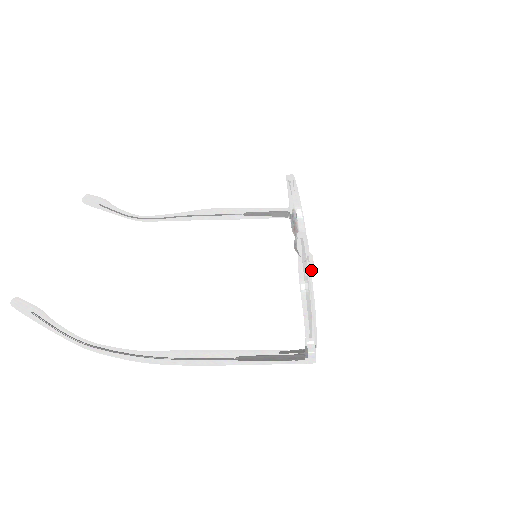
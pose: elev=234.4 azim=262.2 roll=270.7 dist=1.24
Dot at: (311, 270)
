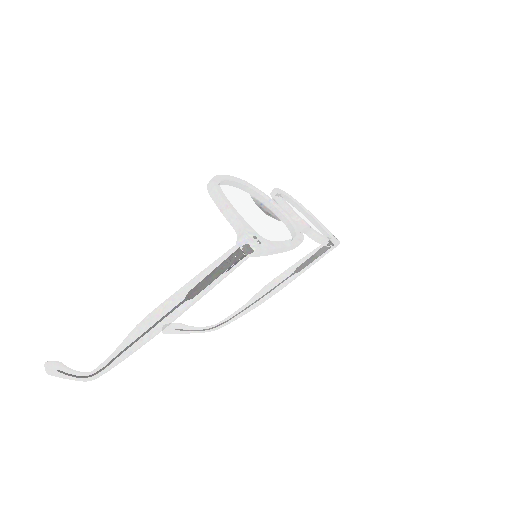
Dot at: (301, 228)
